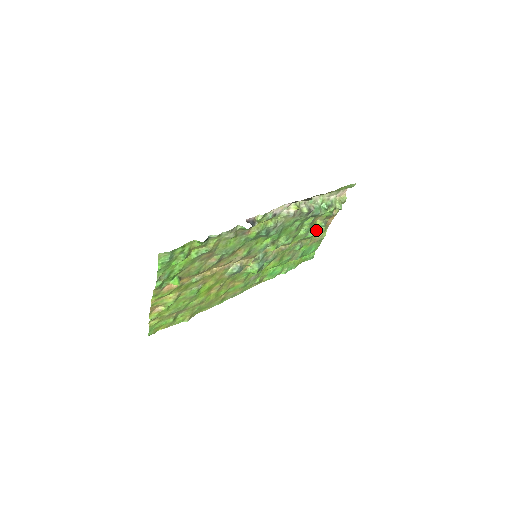
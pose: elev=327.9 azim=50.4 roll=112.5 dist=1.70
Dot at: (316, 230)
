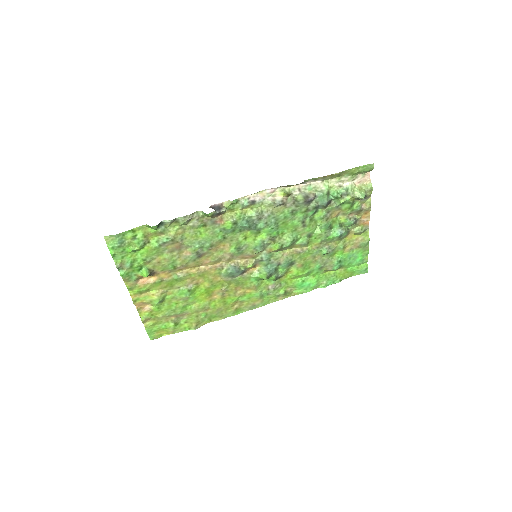
Dot at: (342, 229)
